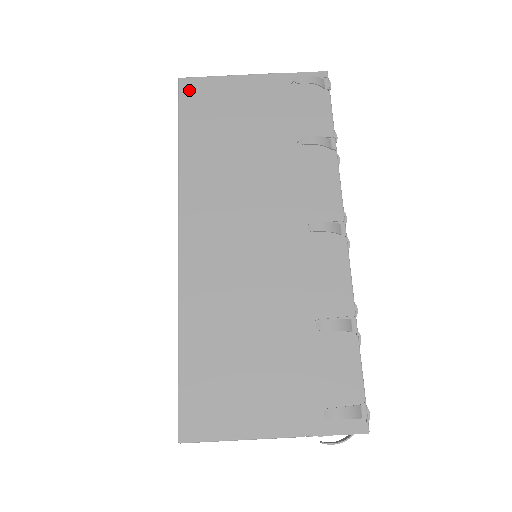
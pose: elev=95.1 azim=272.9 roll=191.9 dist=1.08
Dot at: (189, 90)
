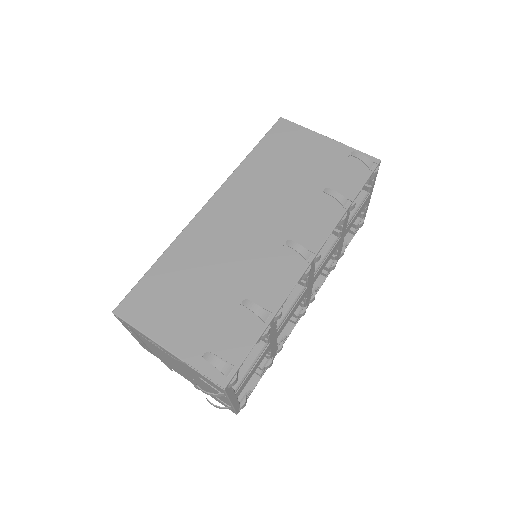
Dot at: (281, 127)
